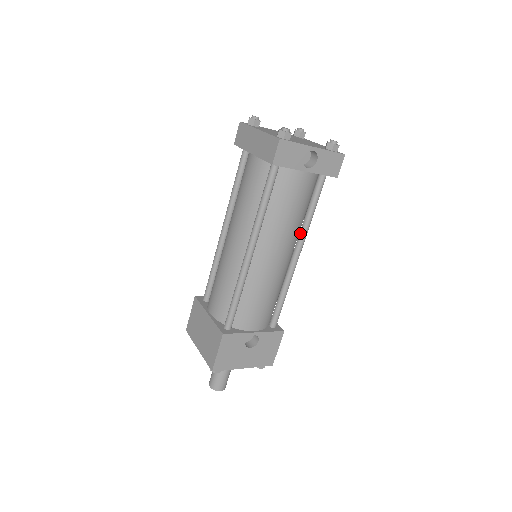
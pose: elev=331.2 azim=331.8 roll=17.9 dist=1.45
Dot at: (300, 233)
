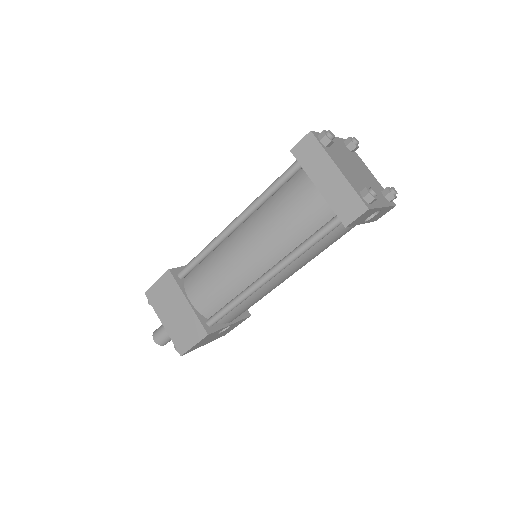
Dot at: occluded
